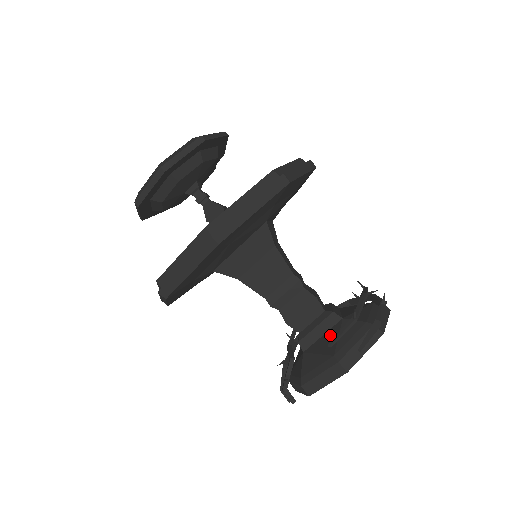
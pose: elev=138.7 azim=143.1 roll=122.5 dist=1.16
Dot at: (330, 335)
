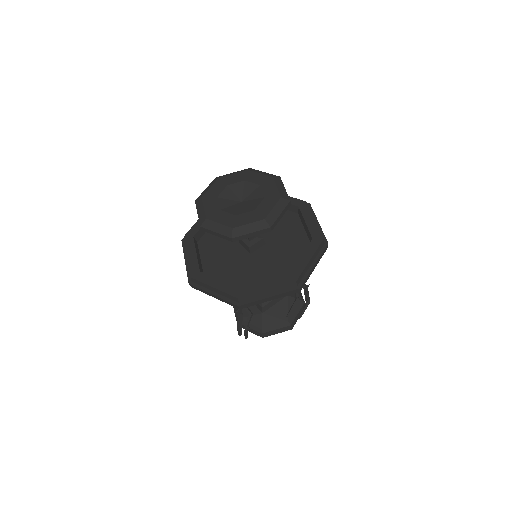
Dot at: (281, 306)
